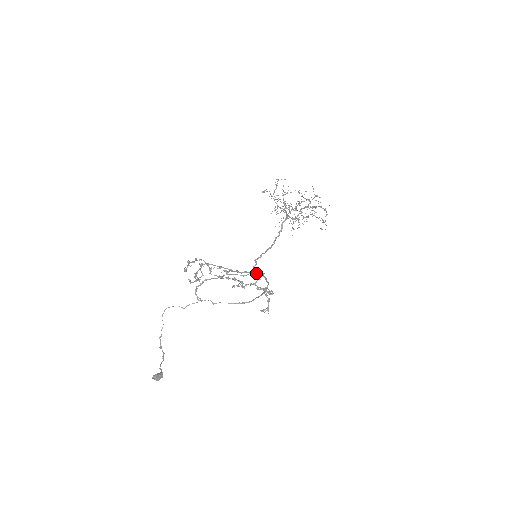
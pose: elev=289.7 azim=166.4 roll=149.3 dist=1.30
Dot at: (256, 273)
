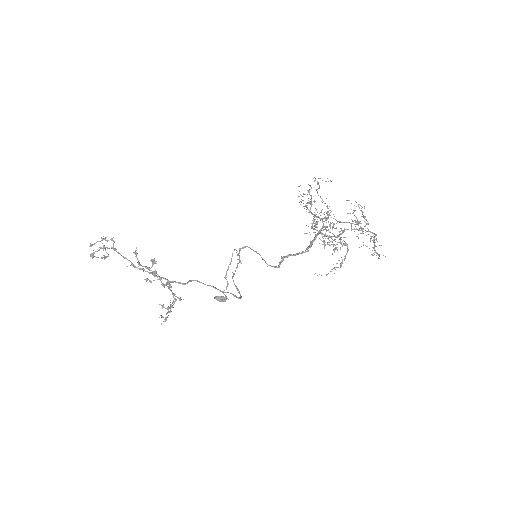
Dot at: (168, 280)
